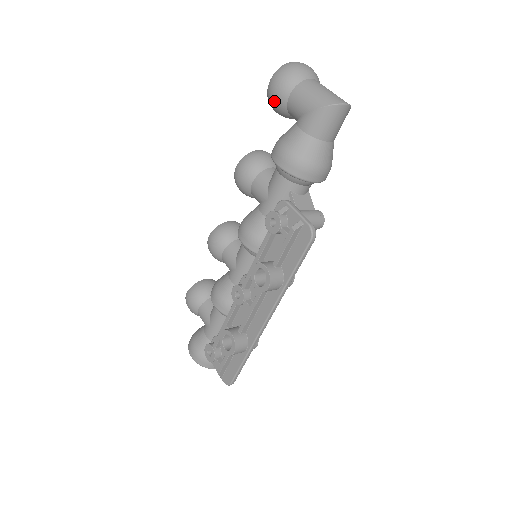
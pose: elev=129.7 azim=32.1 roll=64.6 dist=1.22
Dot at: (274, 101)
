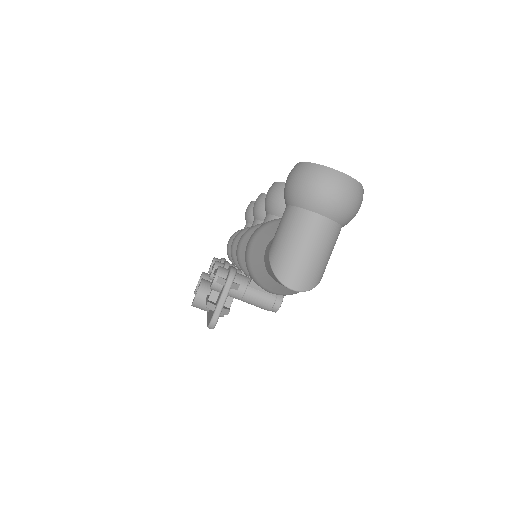
Dot at: occluded
